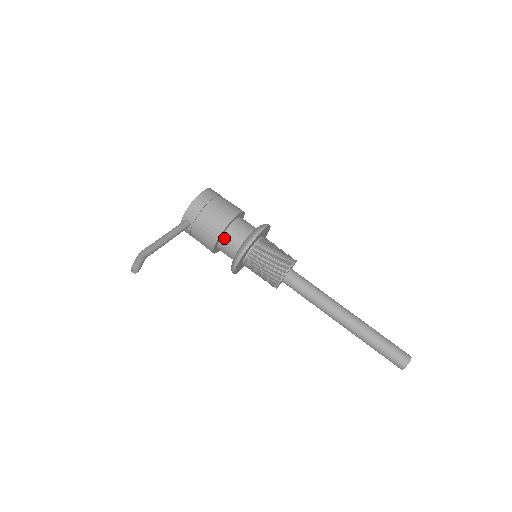
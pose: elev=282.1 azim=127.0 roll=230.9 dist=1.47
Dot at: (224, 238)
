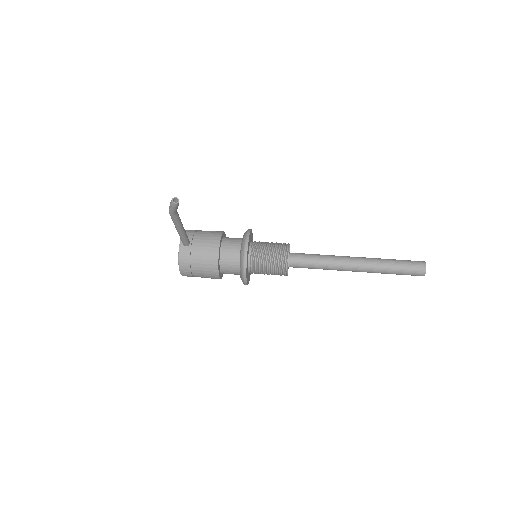
Dot at: (224, 243)
